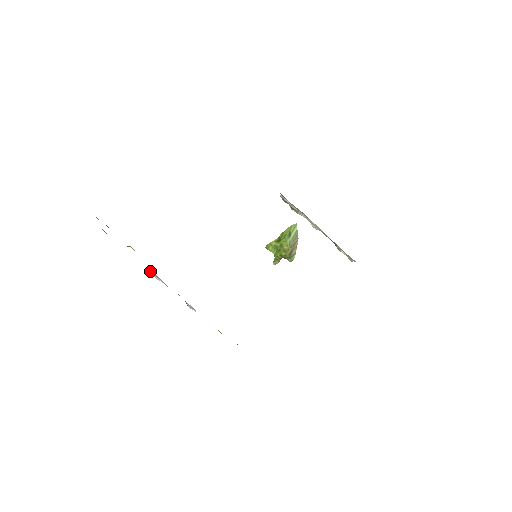
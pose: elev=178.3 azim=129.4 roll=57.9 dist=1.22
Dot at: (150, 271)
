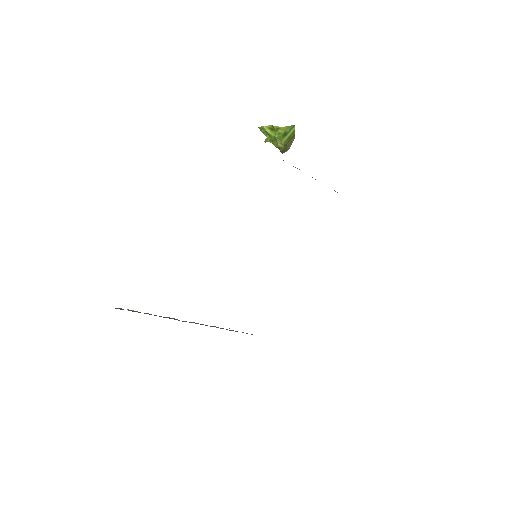
Dot at: occluded
